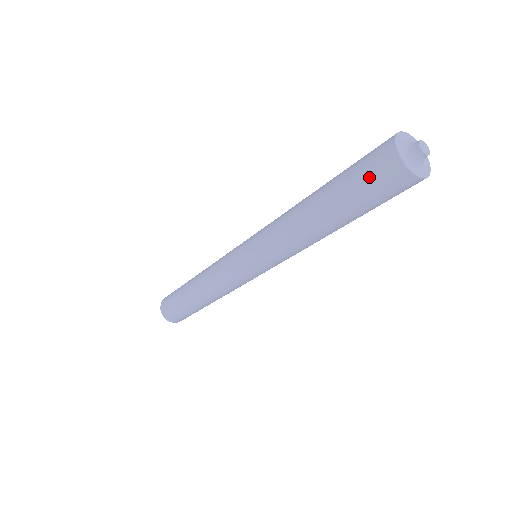
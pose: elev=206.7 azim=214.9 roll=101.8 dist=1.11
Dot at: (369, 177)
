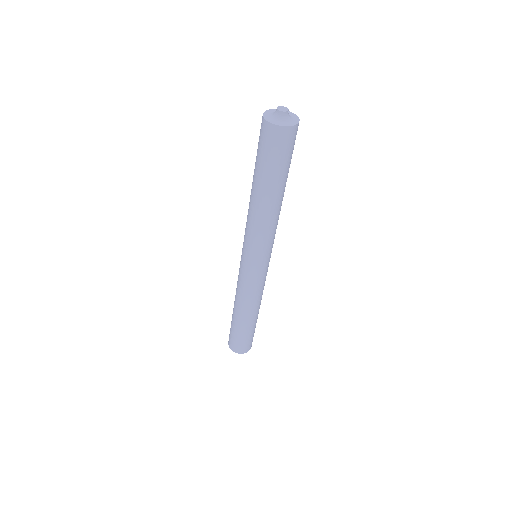
Dot at: (261, 144)
